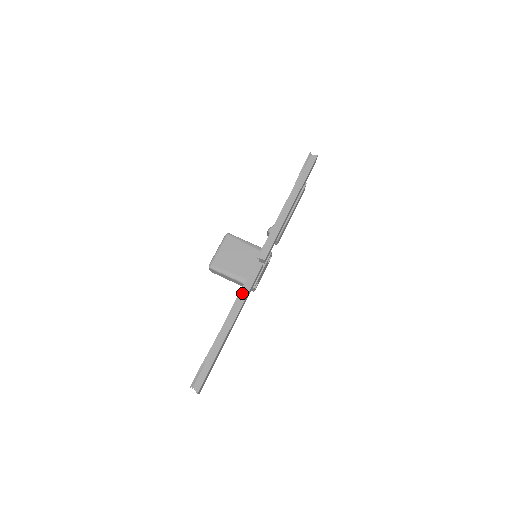
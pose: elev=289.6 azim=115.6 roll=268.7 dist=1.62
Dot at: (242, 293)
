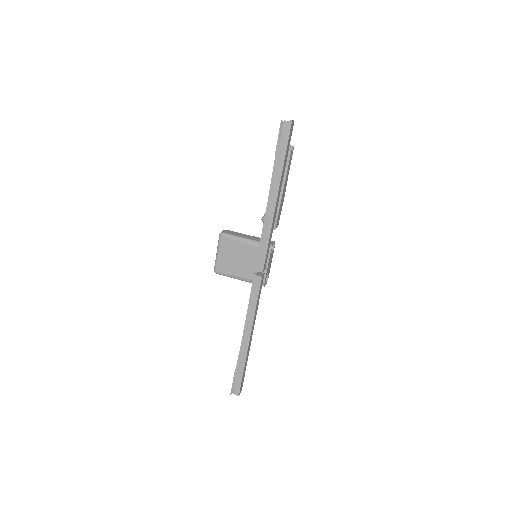
Dot at: (250, 310)
